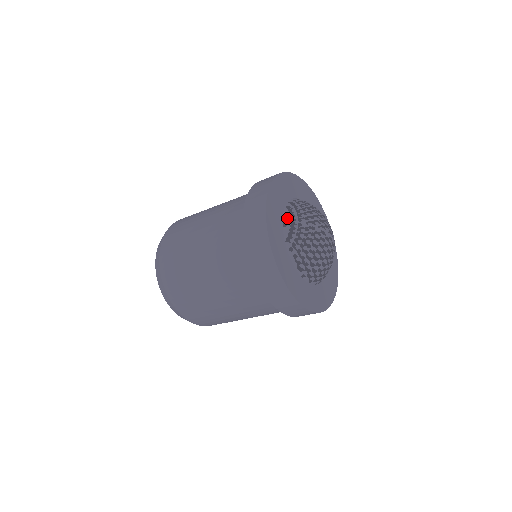
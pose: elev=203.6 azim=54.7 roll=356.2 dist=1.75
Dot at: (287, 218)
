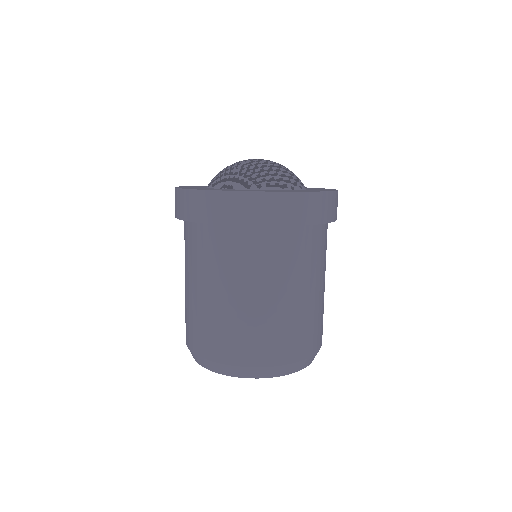
Dot at: (224, 185)
